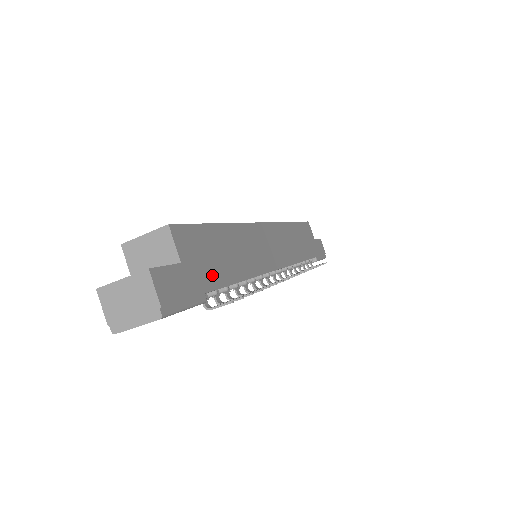
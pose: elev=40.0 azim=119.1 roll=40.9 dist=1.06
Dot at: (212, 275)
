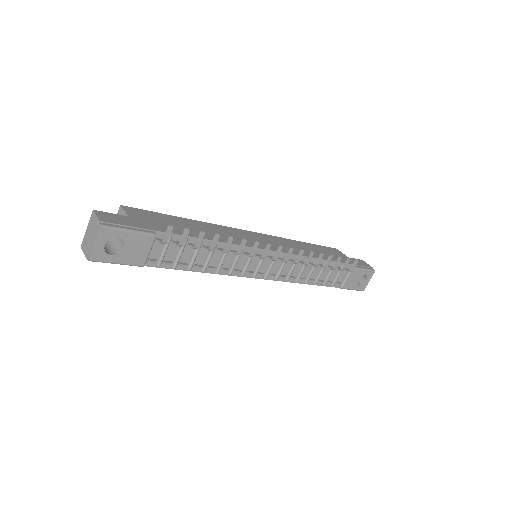
Dot at: (165, 228)
